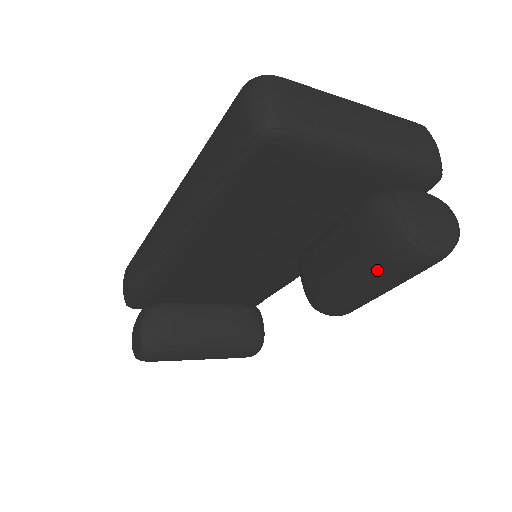
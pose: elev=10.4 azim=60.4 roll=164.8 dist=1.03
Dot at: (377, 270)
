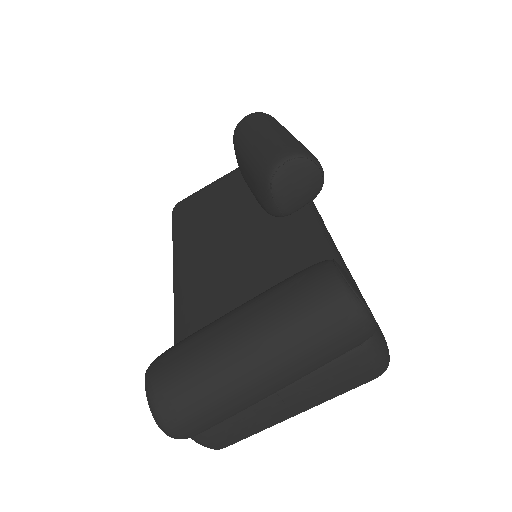
Dot at: (240, 142)
